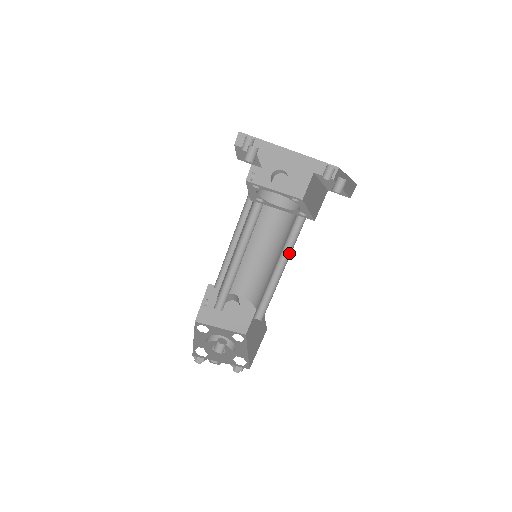
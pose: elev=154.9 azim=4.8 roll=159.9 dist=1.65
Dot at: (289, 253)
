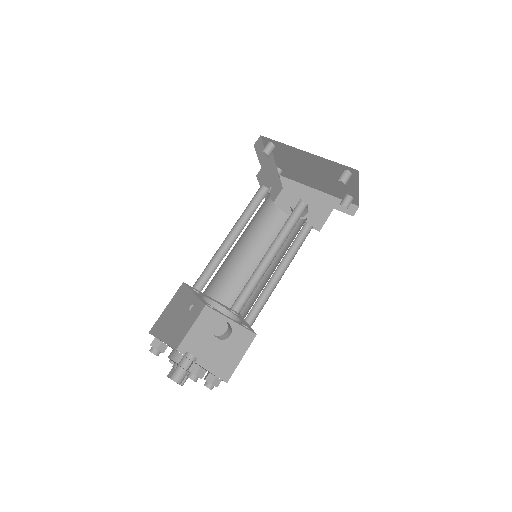
Dot at: occluded
